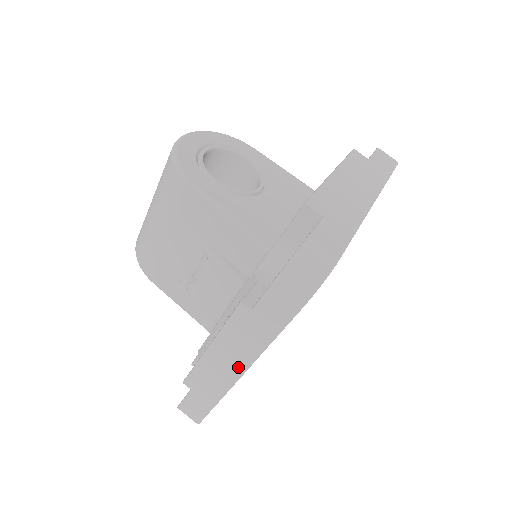
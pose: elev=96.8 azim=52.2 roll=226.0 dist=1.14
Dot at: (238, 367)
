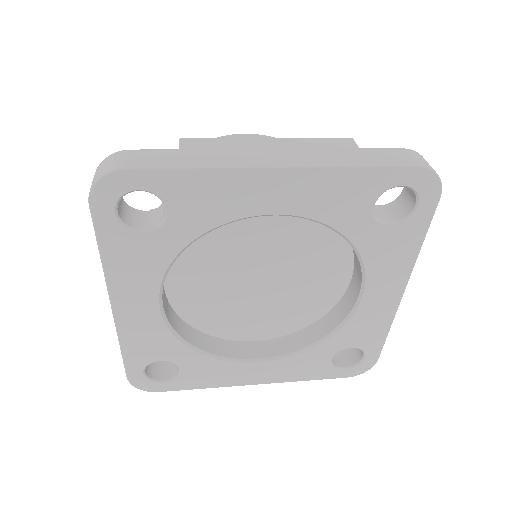
Dot at: occluded
